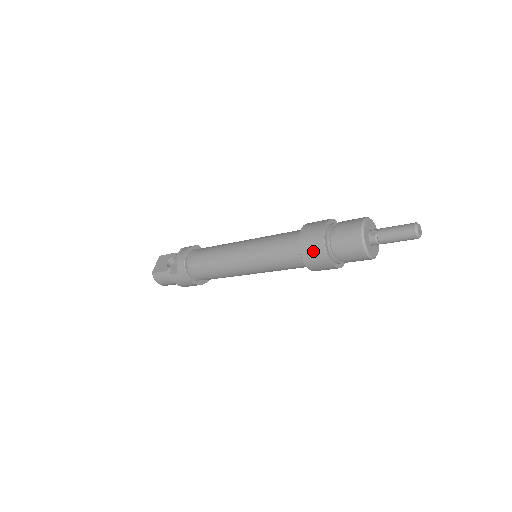
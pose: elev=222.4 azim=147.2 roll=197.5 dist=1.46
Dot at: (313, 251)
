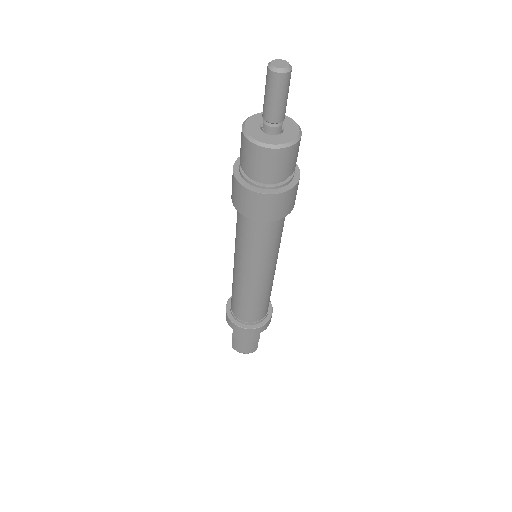
Dot at: (241, 199)
